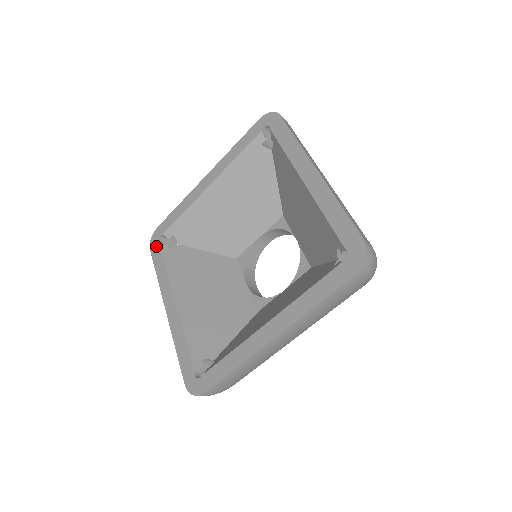
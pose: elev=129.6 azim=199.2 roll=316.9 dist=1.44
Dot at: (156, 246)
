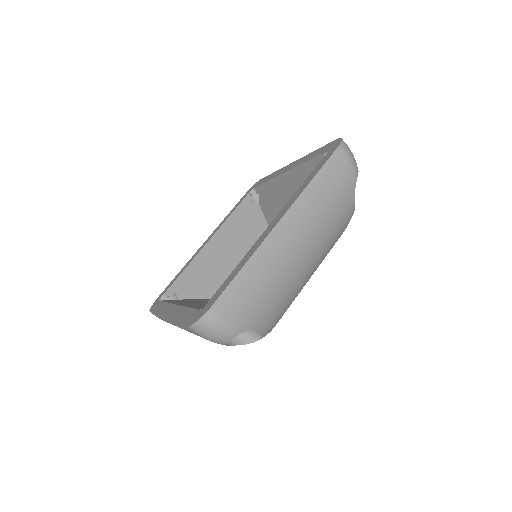
Dot at: (156, 304)
